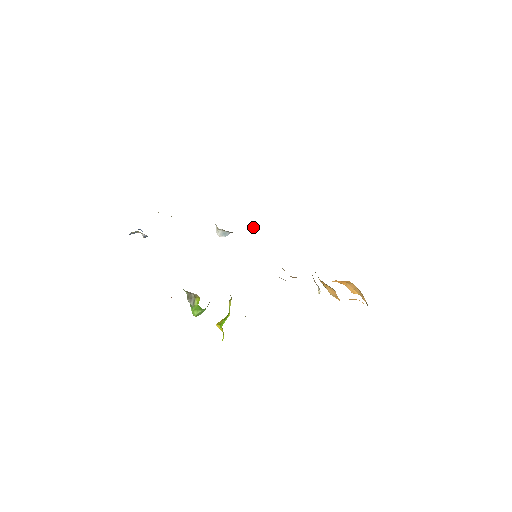
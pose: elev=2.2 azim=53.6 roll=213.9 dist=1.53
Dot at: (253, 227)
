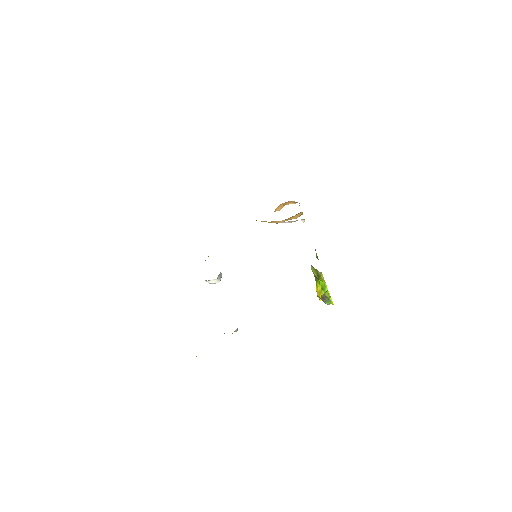
Dot at: occluded
